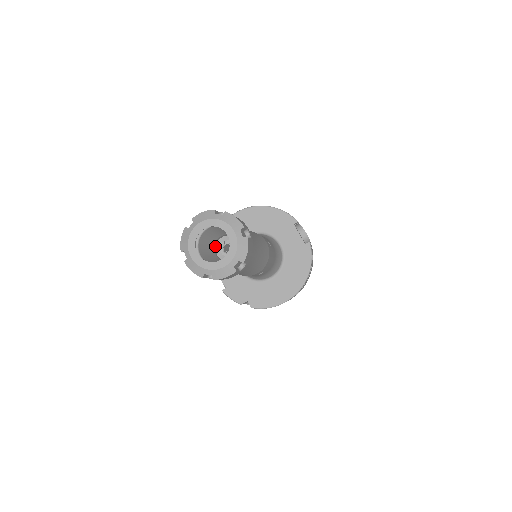
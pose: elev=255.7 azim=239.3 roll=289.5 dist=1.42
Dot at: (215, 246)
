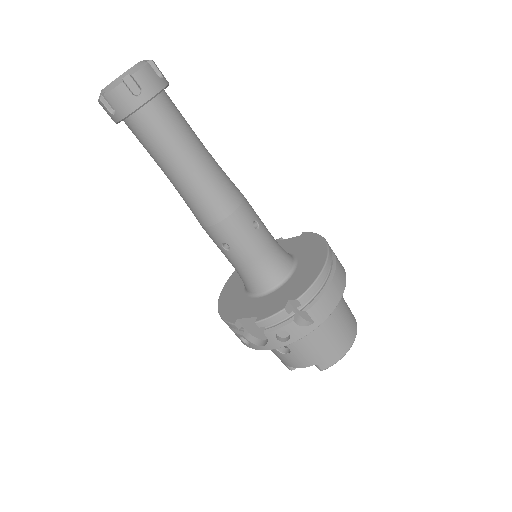
Dot at: occluded
